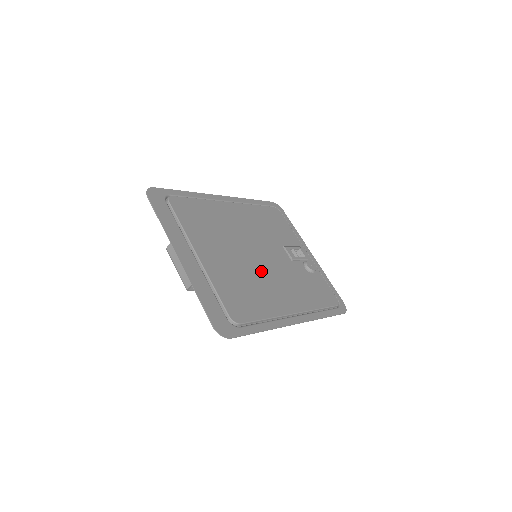
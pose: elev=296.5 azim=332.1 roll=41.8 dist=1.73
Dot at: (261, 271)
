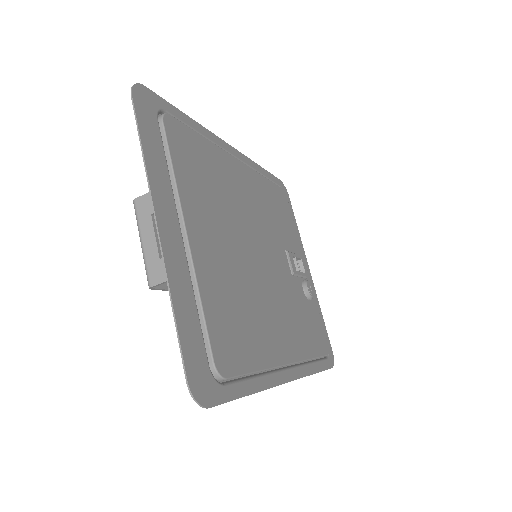
Dot at: (260, 284)
